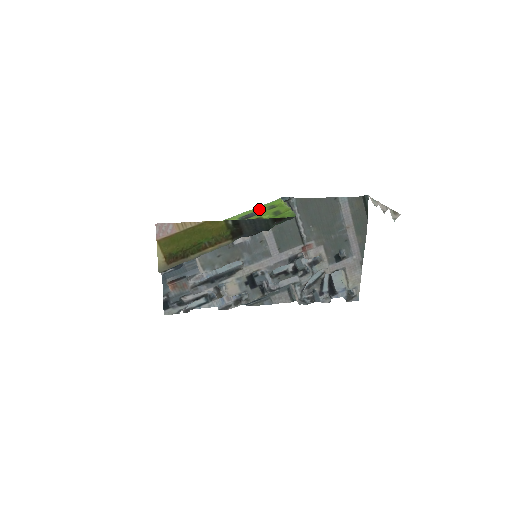
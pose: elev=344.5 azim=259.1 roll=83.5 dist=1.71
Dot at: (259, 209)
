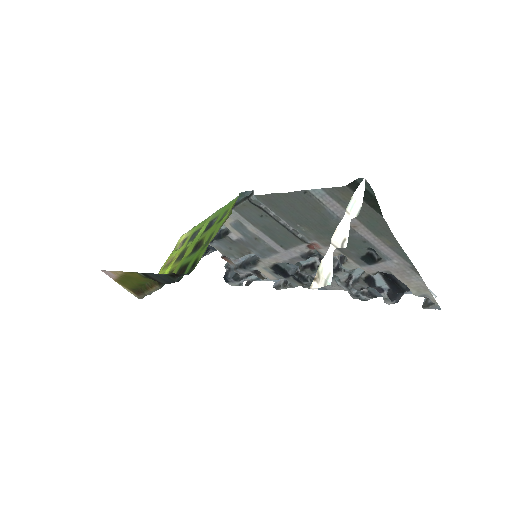
Dot at: (220, 213)
